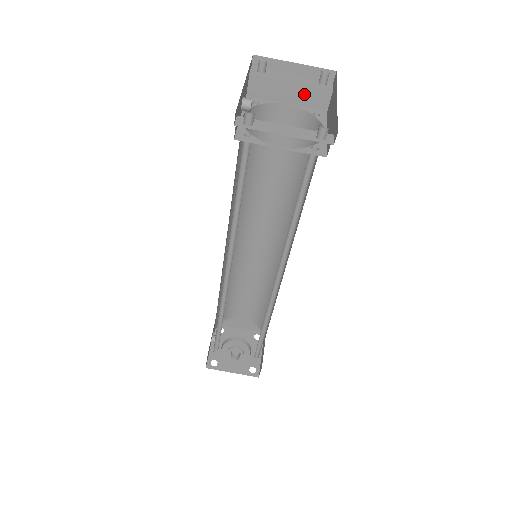
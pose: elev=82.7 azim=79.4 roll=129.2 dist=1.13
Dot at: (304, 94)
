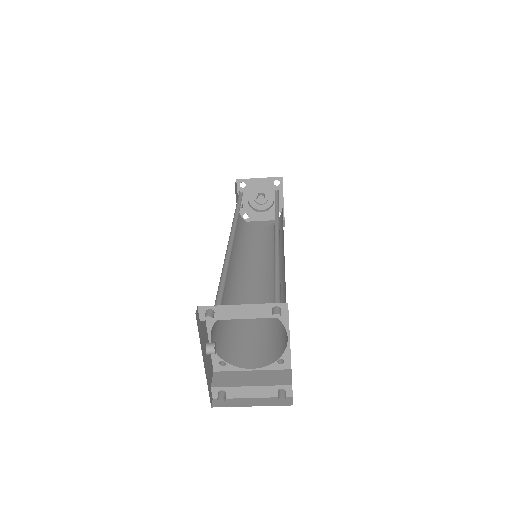
Dot at: occluded
